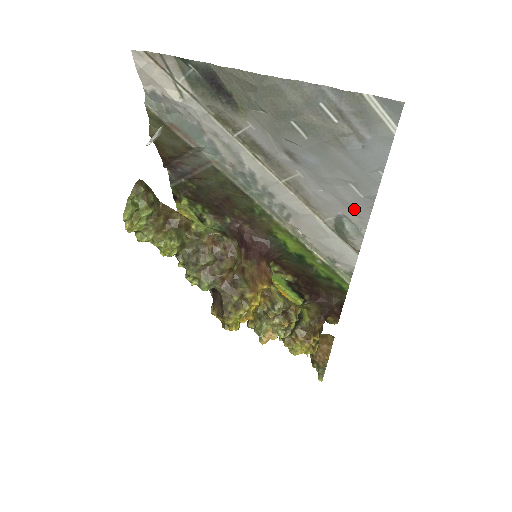
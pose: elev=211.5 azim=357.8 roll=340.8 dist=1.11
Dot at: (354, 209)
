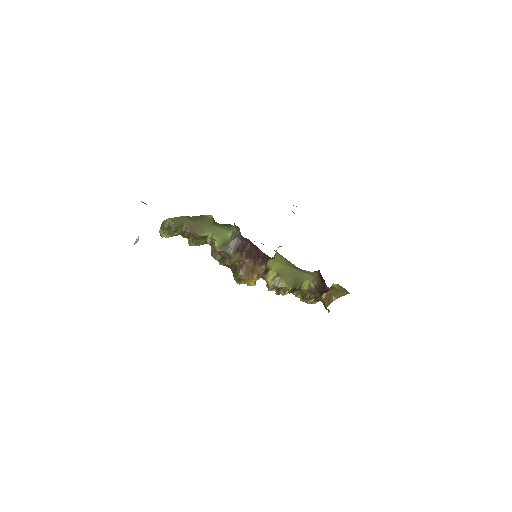
Dot at: occluded
